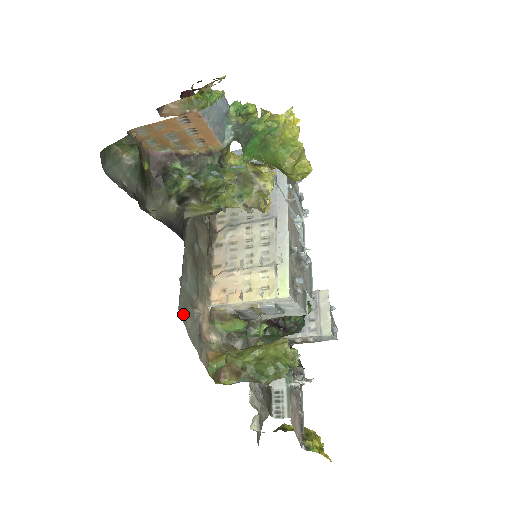
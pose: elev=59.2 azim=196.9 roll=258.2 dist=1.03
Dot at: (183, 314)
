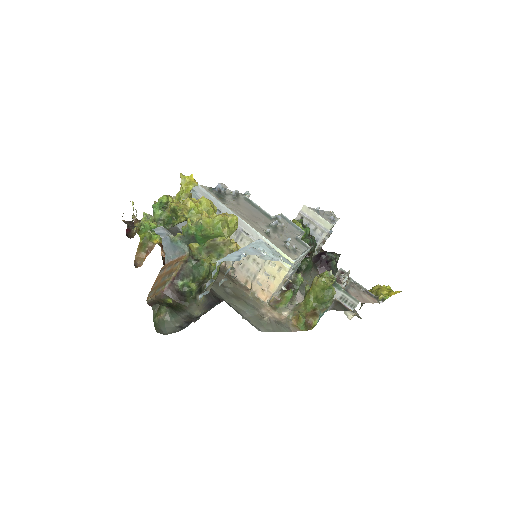
Dot at: (263, 329)
